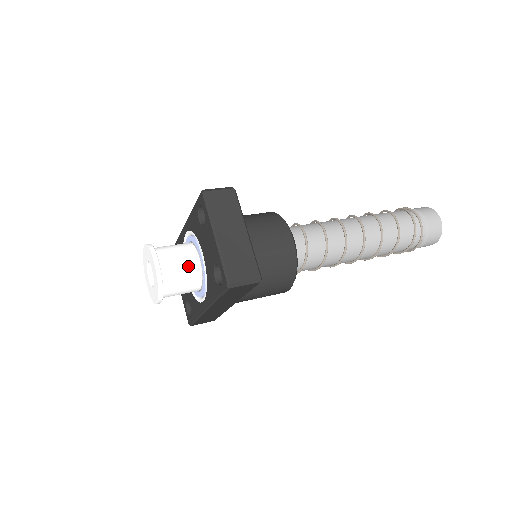
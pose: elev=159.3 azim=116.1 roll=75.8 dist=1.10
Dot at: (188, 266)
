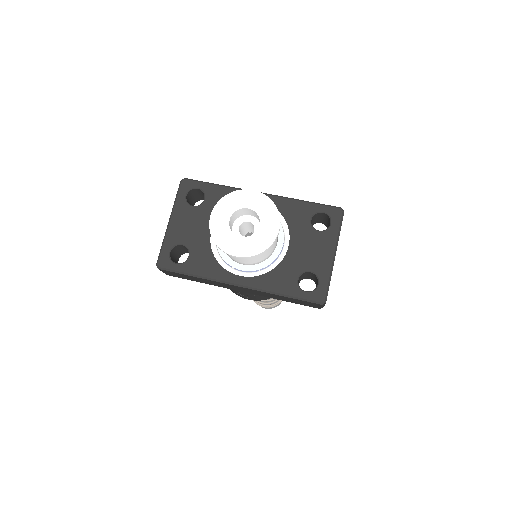
Dot at: (273, 245)
